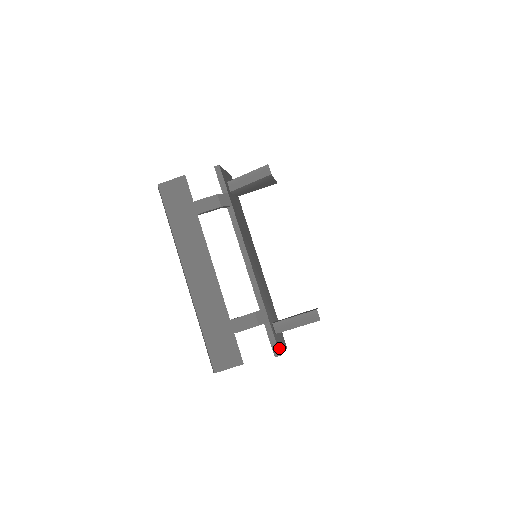
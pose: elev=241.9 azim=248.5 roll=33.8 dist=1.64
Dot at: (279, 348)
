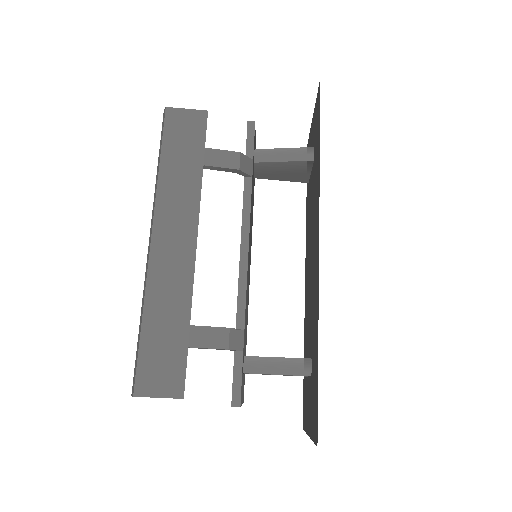
Dot at: (241, 395)
